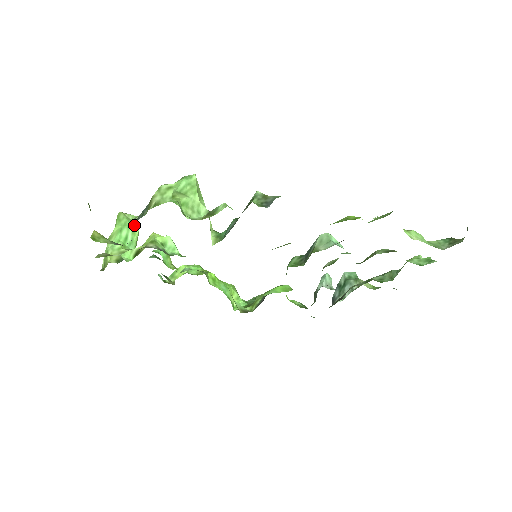
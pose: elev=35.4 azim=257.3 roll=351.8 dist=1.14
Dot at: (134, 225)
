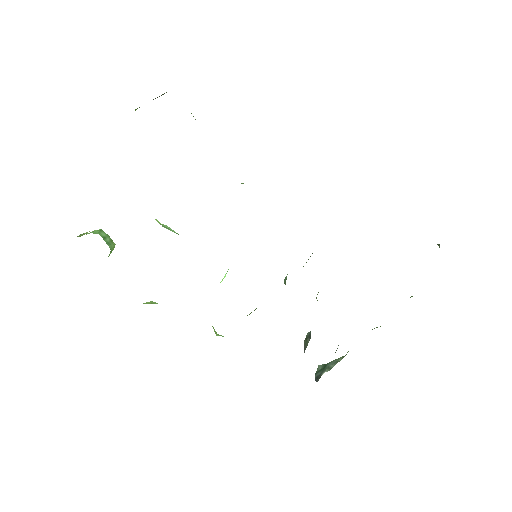
Dot at: (111, 240)
